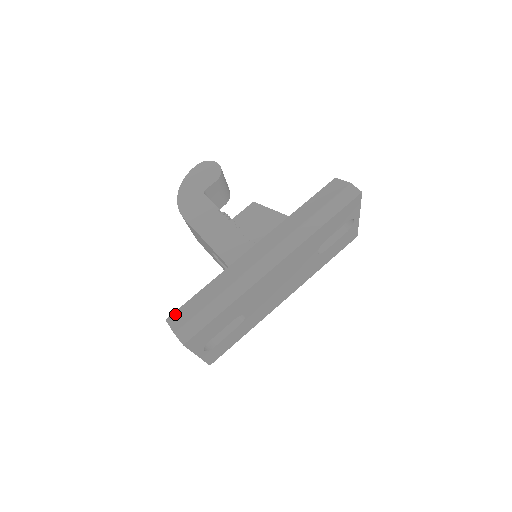
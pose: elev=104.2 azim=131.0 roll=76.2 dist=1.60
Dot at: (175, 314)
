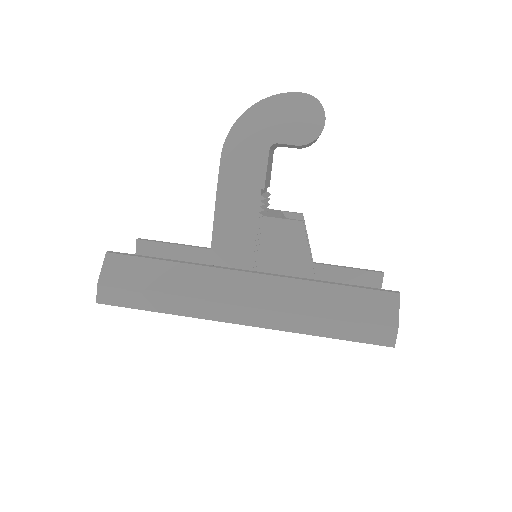
Dot at: (118, 259)
